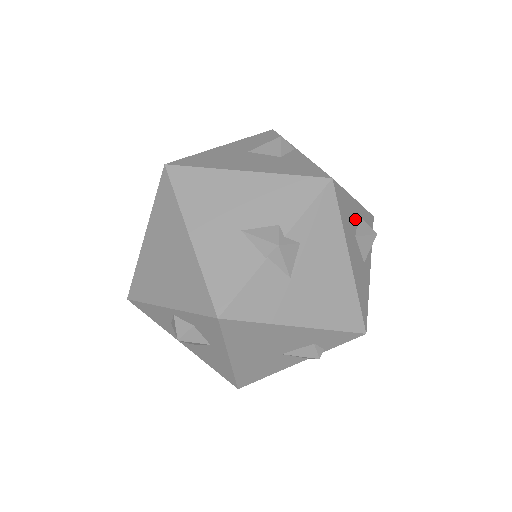
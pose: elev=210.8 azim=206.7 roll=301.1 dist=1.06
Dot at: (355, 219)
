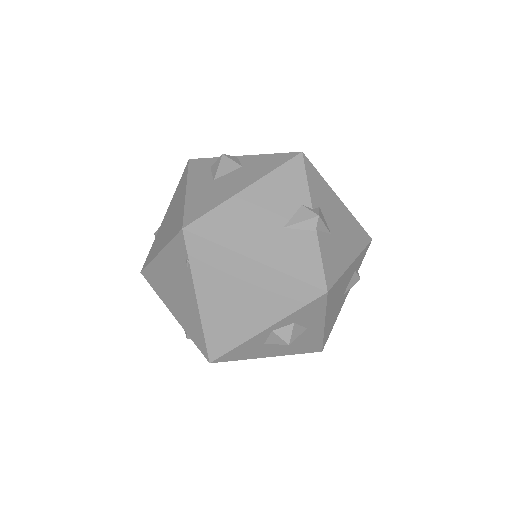
Dot at: occluded
